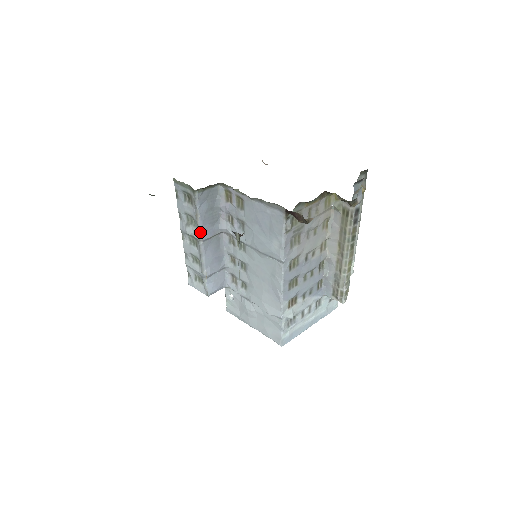
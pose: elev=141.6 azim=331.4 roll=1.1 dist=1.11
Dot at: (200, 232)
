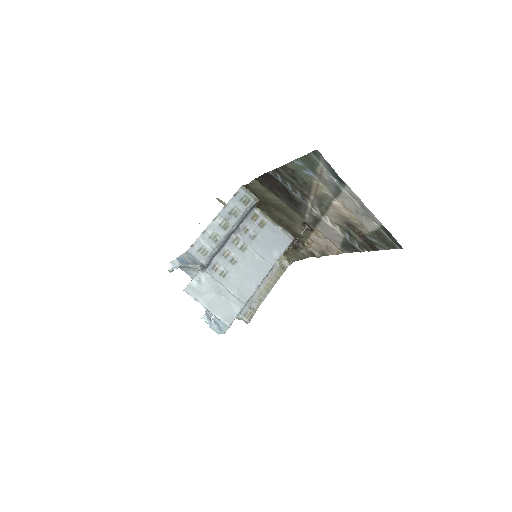
Dot at: (238, 222)
